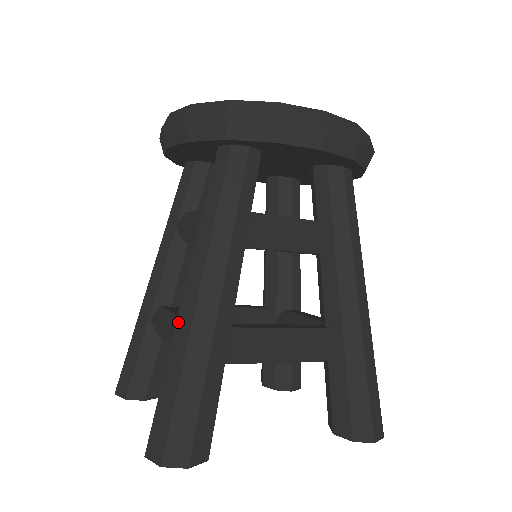
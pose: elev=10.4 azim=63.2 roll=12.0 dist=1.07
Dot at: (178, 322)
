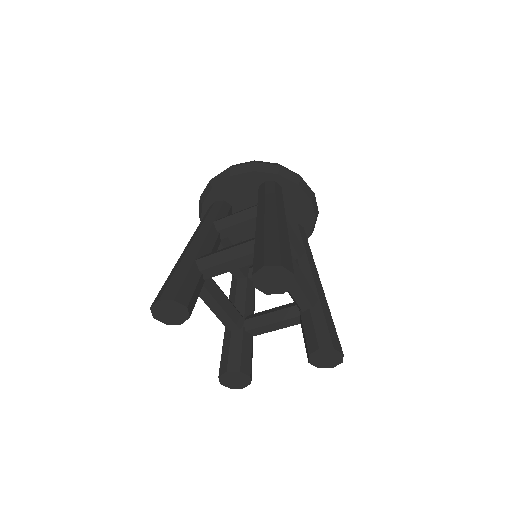
Dot at: (266, 224)
